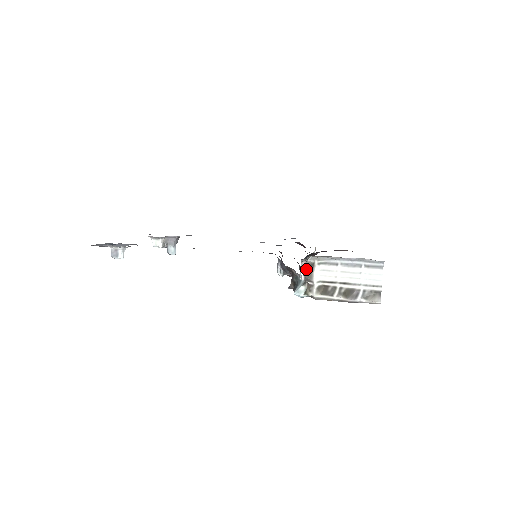
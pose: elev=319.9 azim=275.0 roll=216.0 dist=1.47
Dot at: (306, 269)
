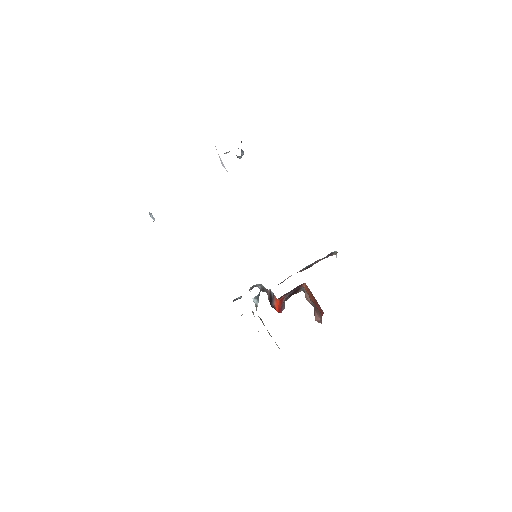
Dot at: (252, 311)
